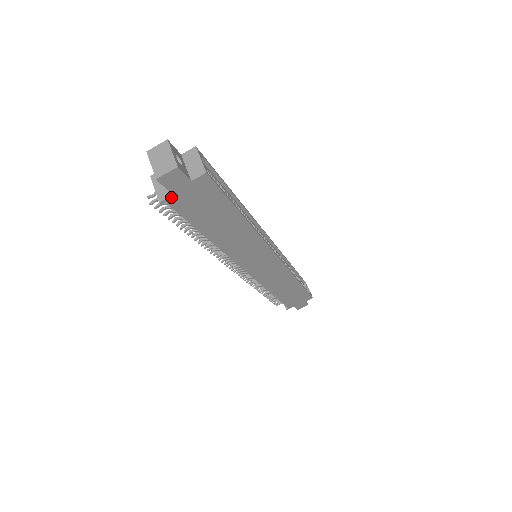
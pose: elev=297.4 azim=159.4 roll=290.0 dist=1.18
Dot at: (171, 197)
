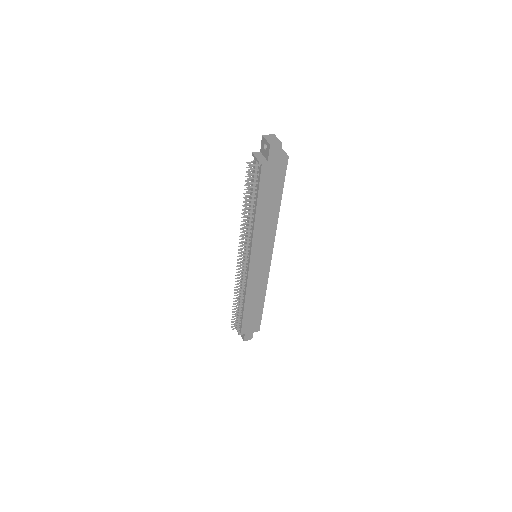
Dot at: (266, 162)
